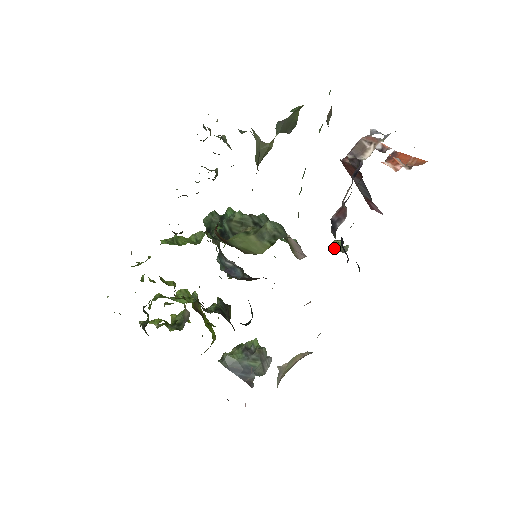
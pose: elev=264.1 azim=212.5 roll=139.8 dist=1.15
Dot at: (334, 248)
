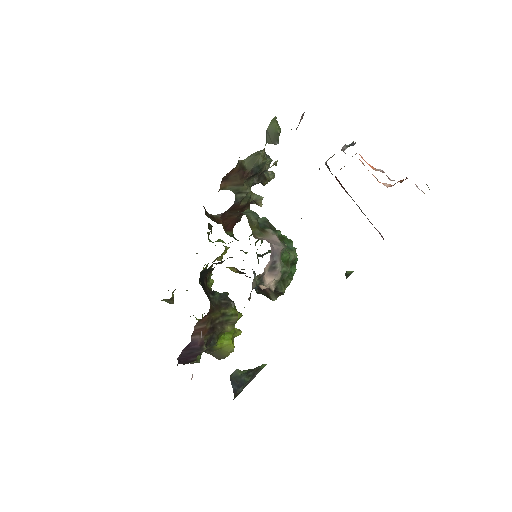
Dot at: occluded
